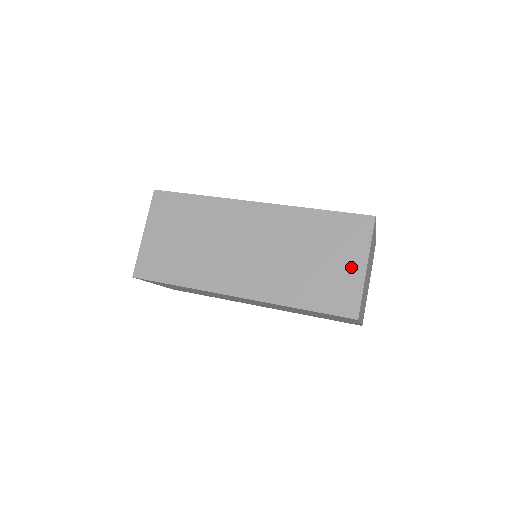
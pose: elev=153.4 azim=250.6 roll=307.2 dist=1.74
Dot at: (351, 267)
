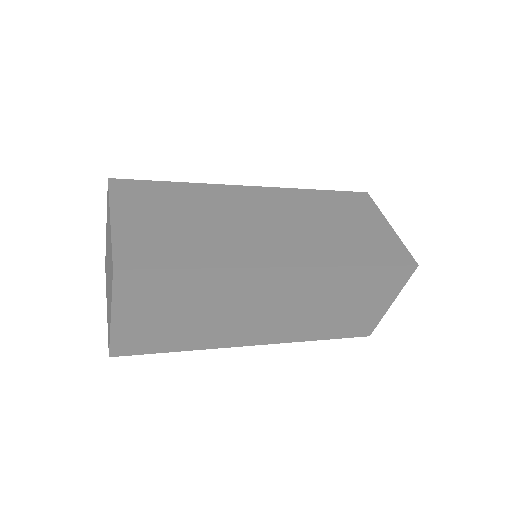
Dot at: (379, 227)
